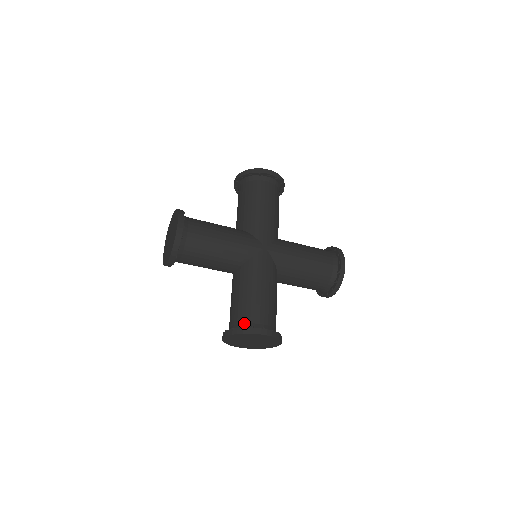
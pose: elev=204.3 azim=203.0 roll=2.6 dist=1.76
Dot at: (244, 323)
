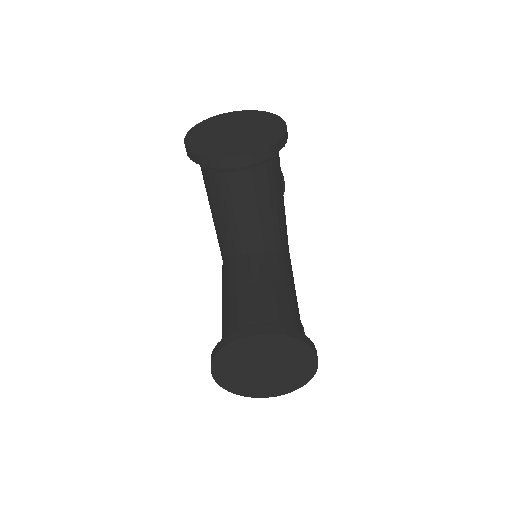
Dot at: (292, 328)
